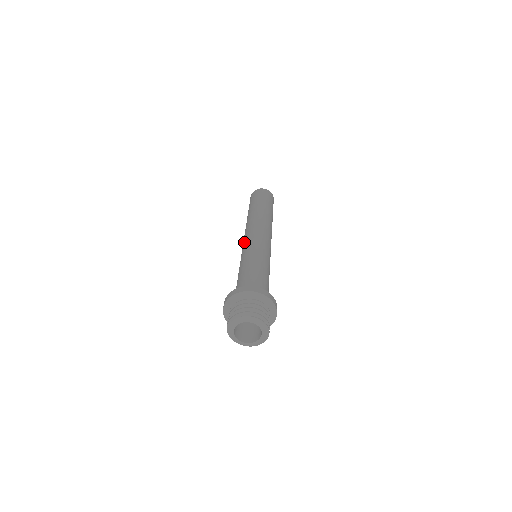
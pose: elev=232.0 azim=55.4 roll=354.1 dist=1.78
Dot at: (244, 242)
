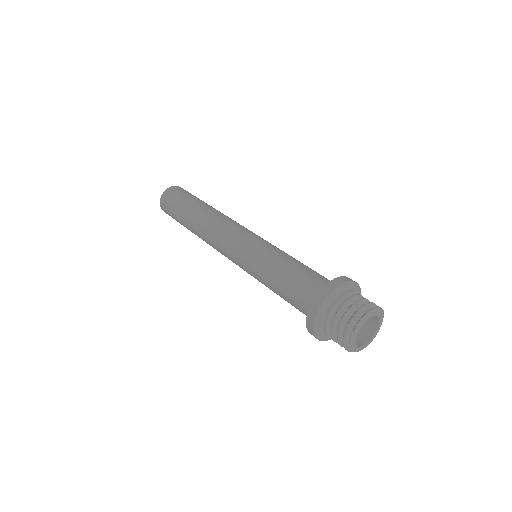
Dot at: (231, 254)
